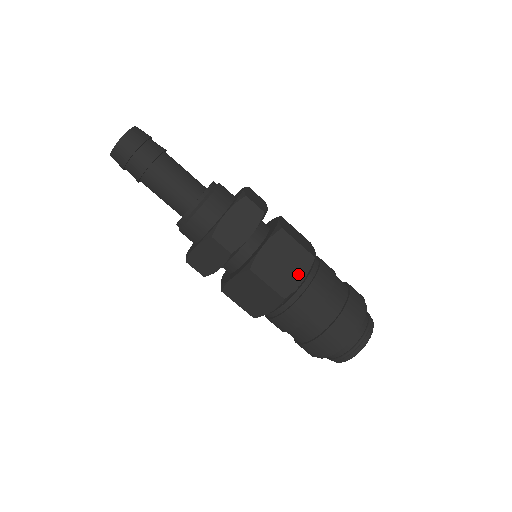
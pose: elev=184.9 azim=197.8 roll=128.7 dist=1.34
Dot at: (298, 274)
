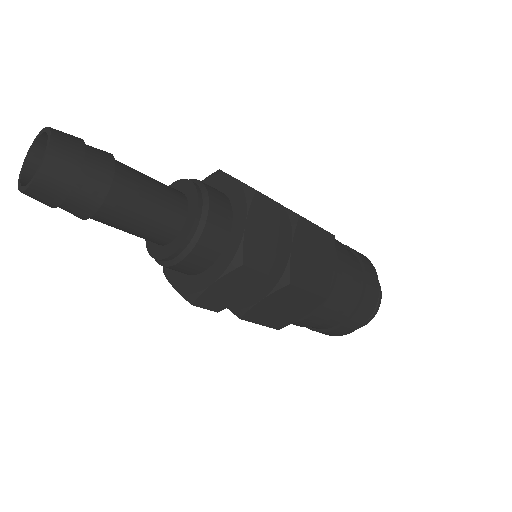
Dot at: (328, 263)
